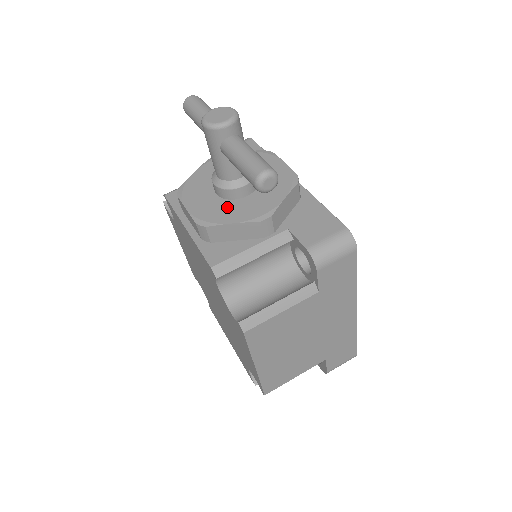
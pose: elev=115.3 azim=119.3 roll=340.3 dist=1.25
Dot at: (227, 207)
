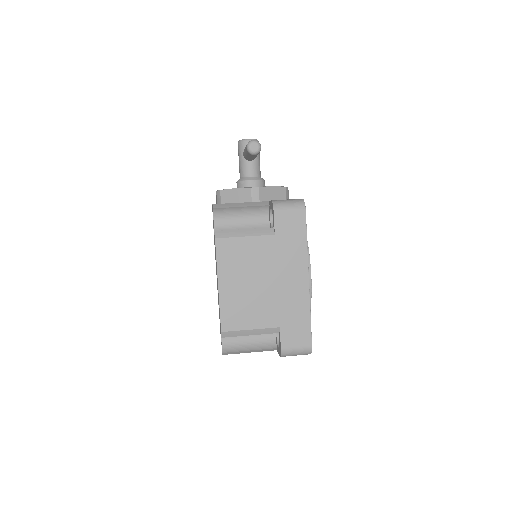
Dot at: occluded
